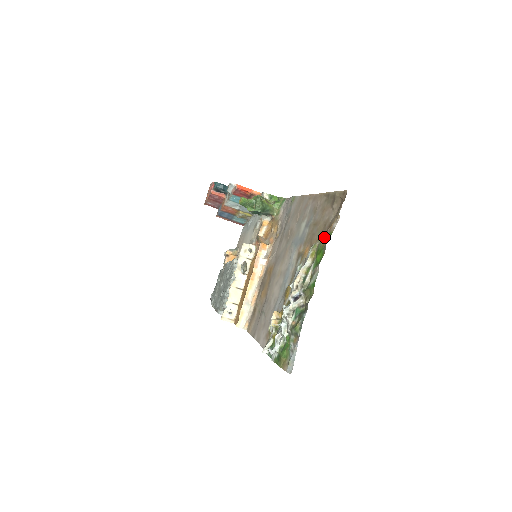
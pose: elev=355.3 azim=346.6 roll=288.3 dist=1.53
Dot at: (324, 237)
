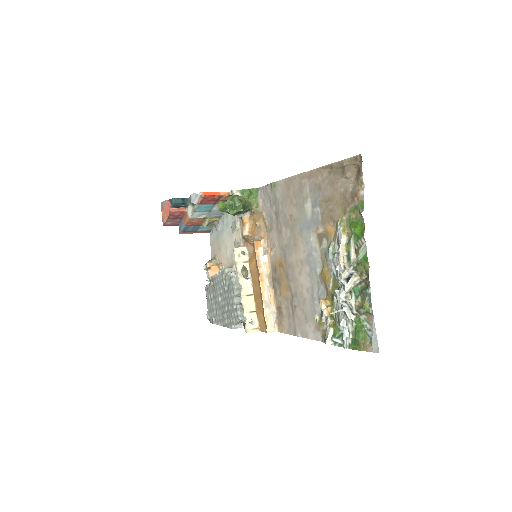
Dot at: (353, 209)
